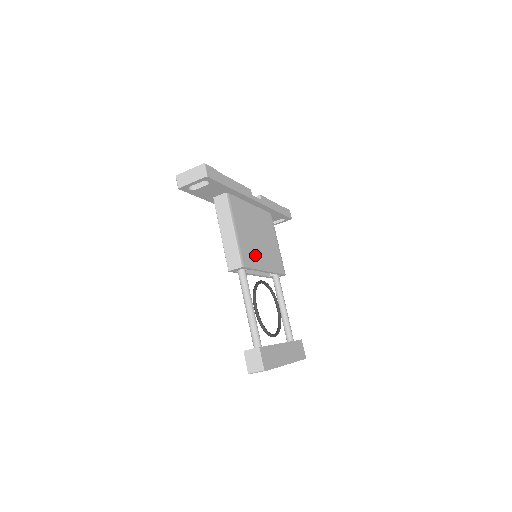
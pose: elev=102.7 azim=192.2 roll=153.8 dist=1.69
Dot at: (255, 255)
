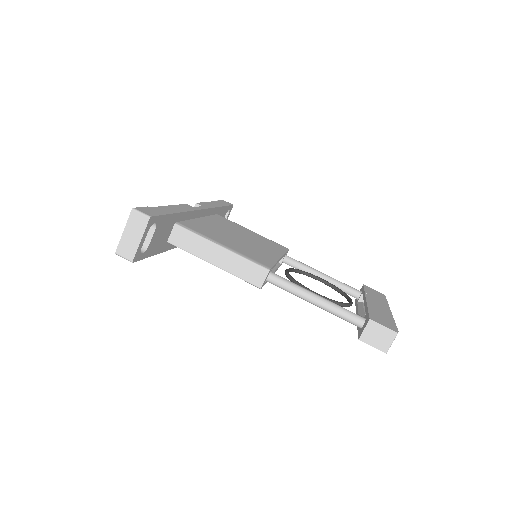
Dot at: (259, 253)
